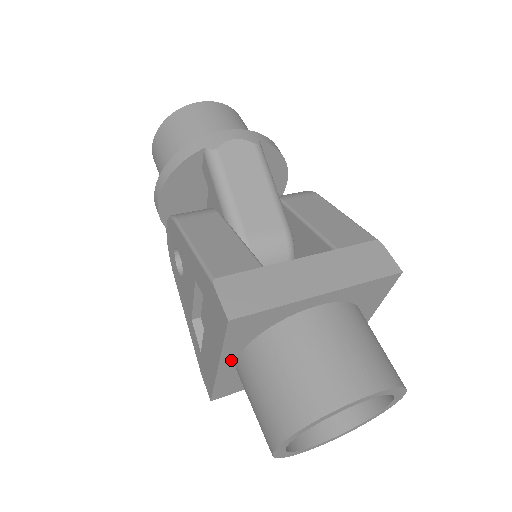
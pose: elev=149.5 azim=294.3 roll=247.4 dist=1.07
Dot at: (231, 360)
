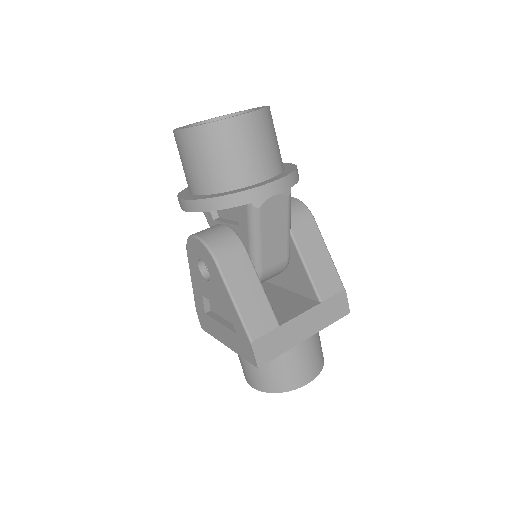
Dot at: occluded
